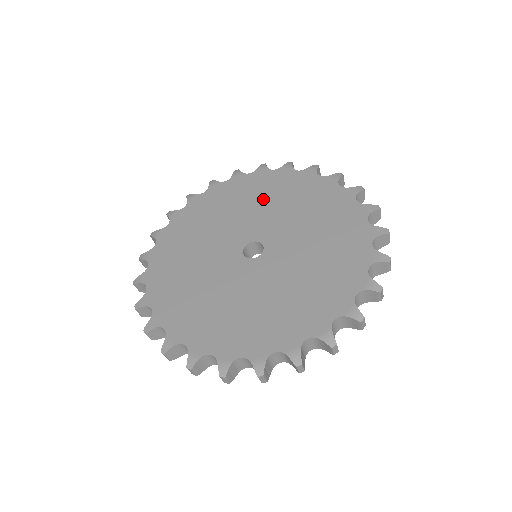
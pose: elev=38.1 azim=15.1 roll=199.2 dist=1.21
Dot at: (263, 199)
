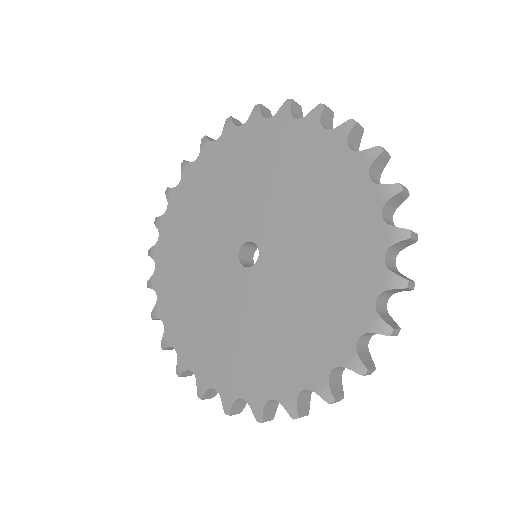
Dot at: (202, 212)
